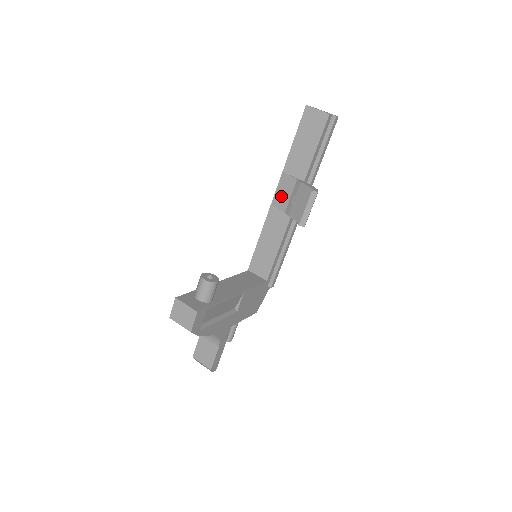
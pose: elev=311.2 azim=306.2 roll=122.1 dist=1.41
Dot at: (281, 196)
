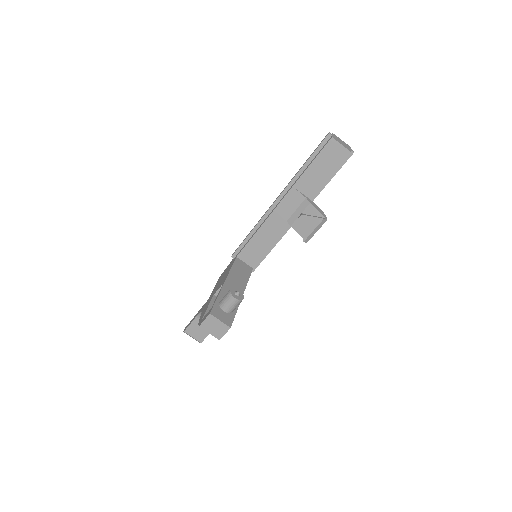
Dot at: (286, 206)
